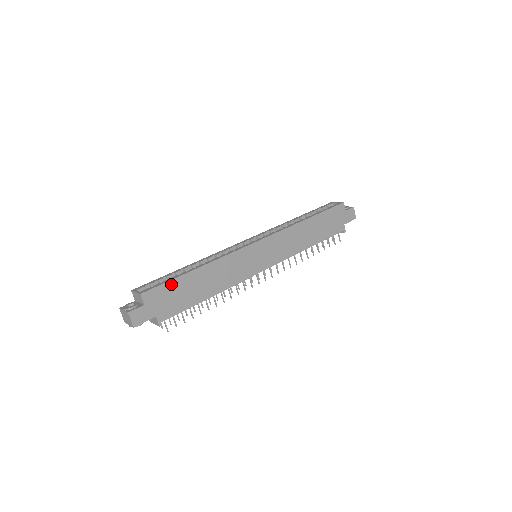
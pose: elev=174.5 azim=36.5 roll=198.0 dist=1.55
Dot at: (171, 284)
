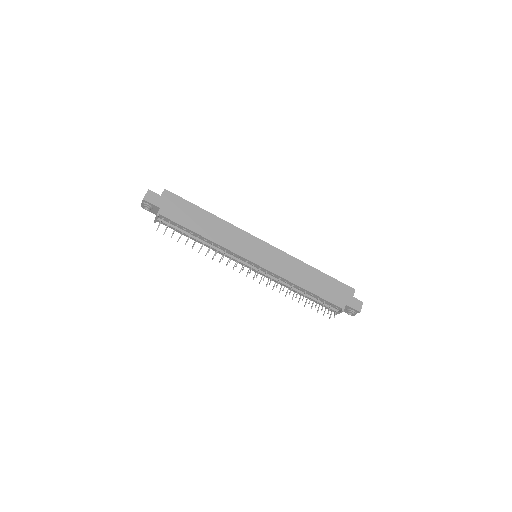
Dot at: (186, 203)
